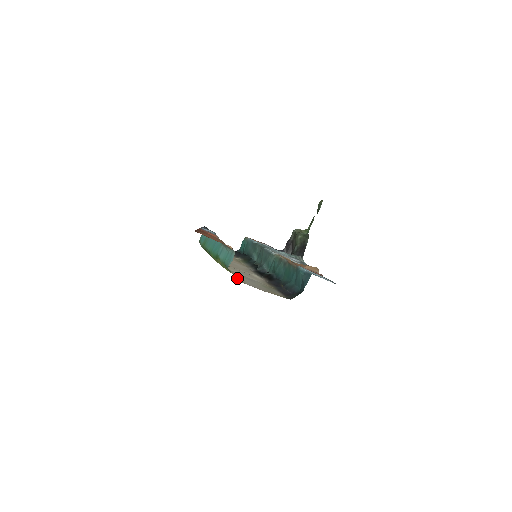
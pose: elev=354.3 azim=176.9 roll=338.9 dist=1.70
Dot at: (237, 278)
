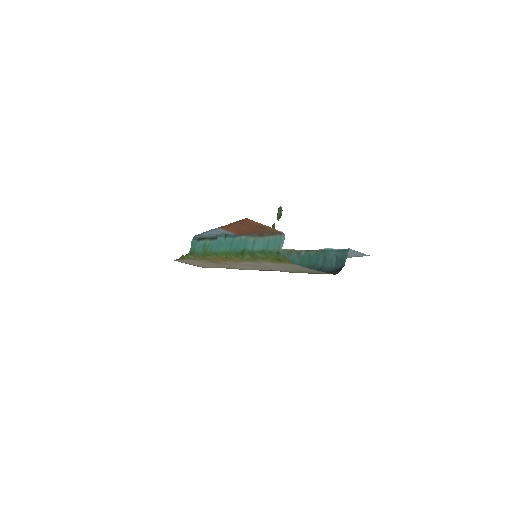
Dot at: (284, 263)
